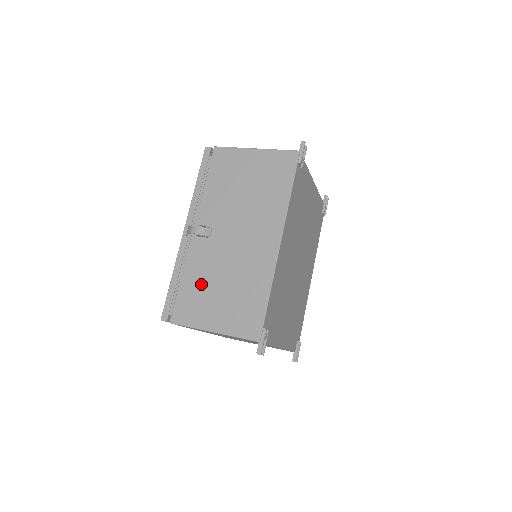
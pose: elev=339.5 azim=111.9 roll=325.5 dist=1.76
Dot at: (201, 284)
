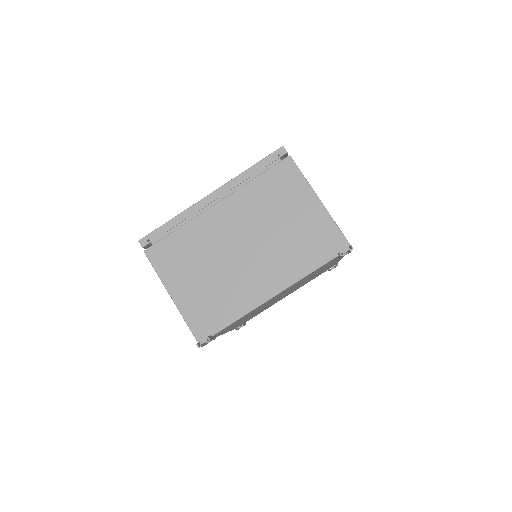
Dot at: occluded
